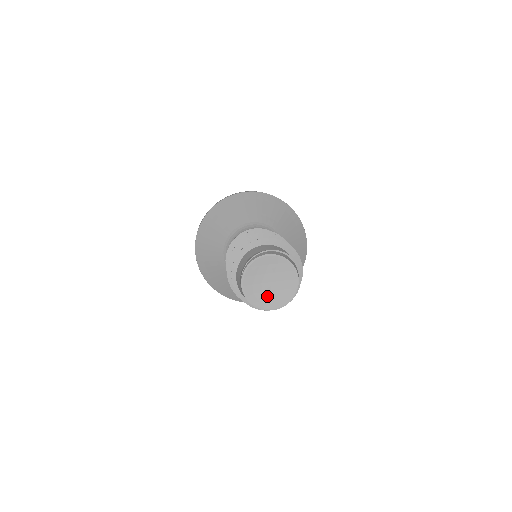
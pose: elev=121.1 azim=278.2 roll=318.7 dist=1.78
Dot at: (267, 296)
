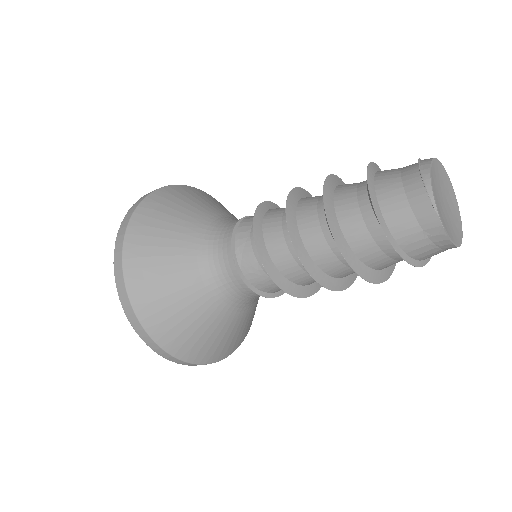
Dot at: (451, 225)
